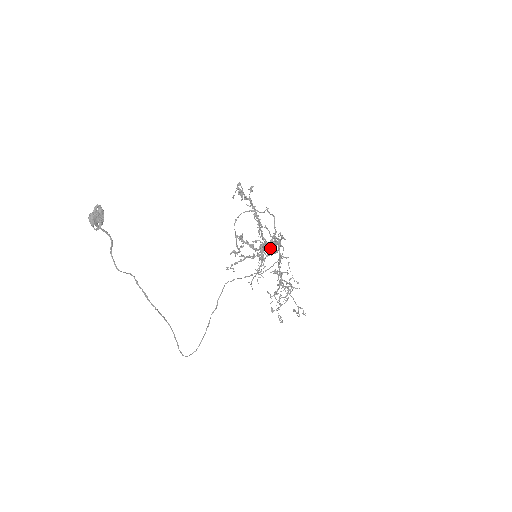
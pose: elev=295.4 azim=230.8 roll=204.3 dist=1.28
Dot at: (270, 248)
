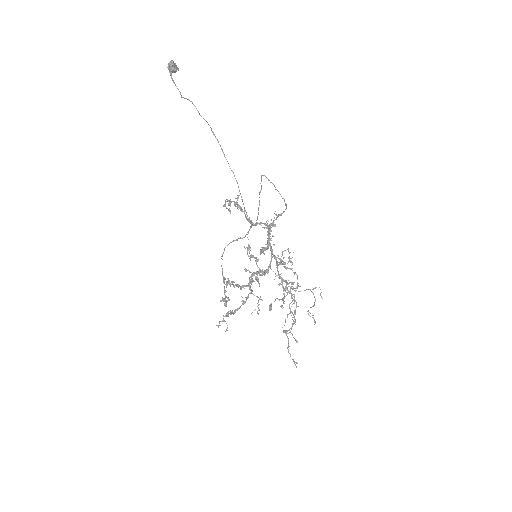
Dot at: occluded
